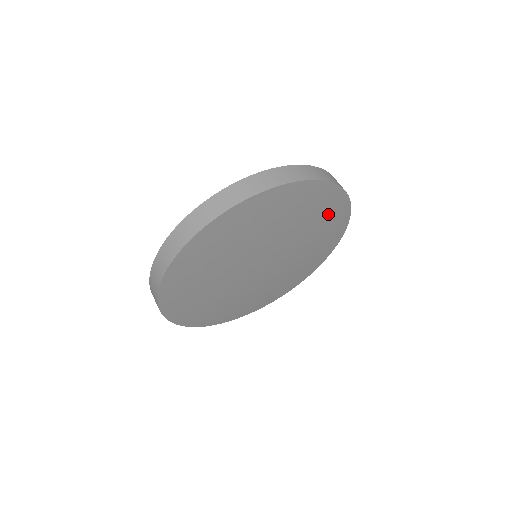
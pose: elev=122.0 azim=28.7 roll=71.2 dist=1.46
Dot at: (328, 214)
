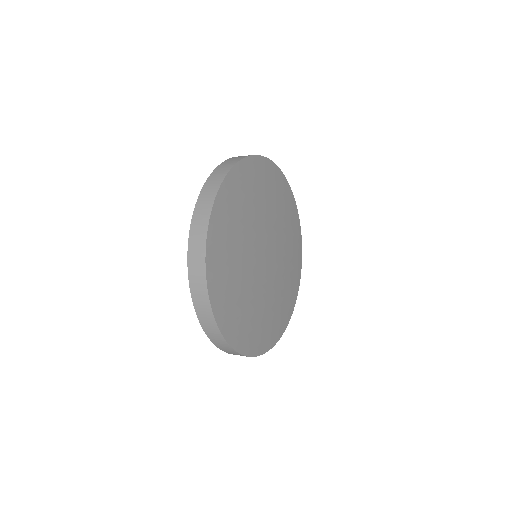
Dot at: (295, 256)
